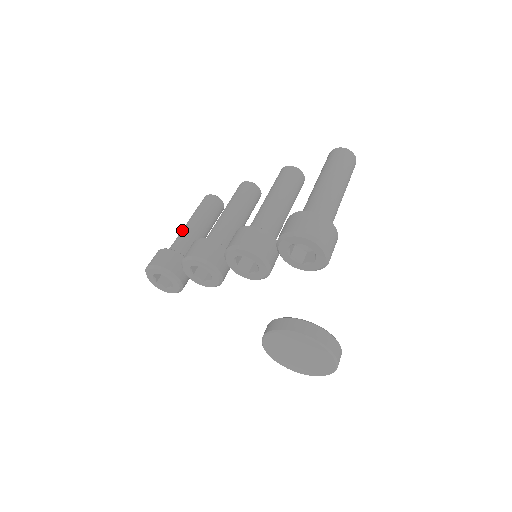
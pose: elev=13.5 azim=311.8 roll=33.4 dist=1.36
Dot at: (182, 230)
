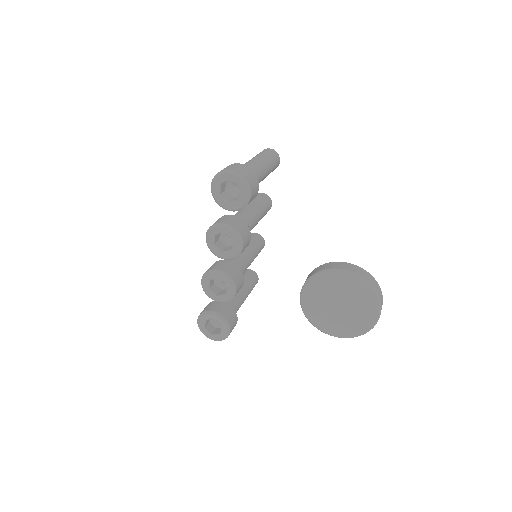
Dot at: occluded
